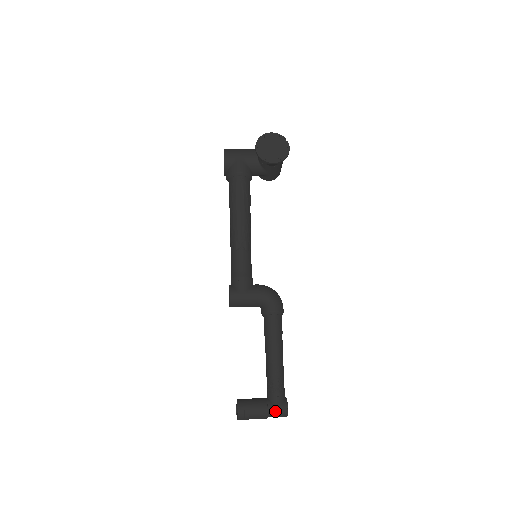
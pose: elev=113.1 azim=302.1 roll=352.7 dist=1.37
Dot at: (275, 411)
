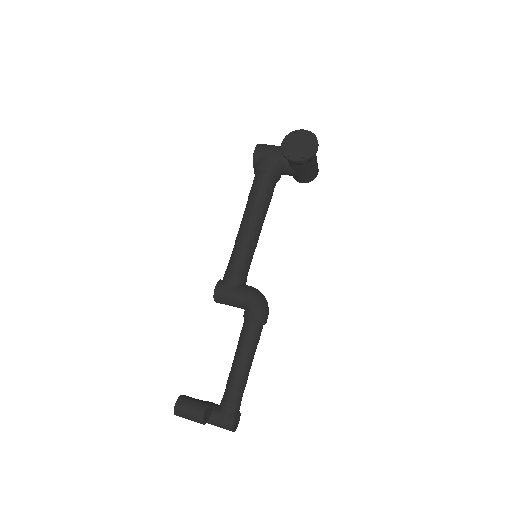
Dot at: (220, 421)
